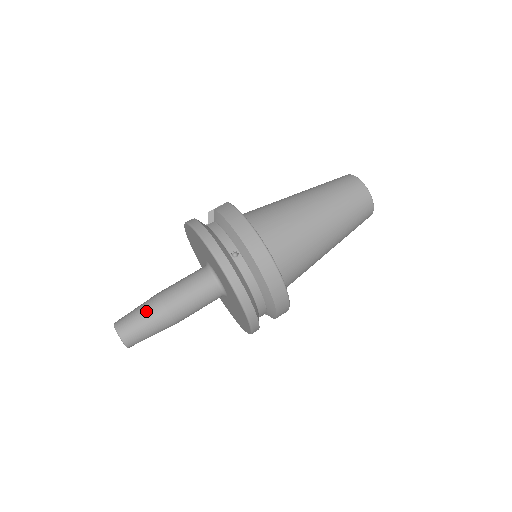
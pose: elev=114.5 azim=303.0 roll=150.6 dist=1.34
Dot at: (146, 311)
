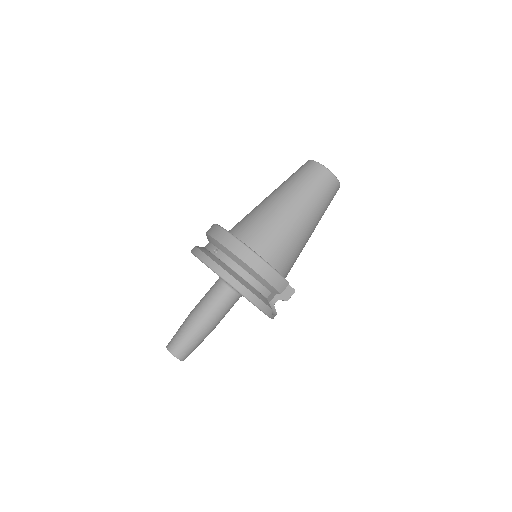
Dot at: (182, 326)
